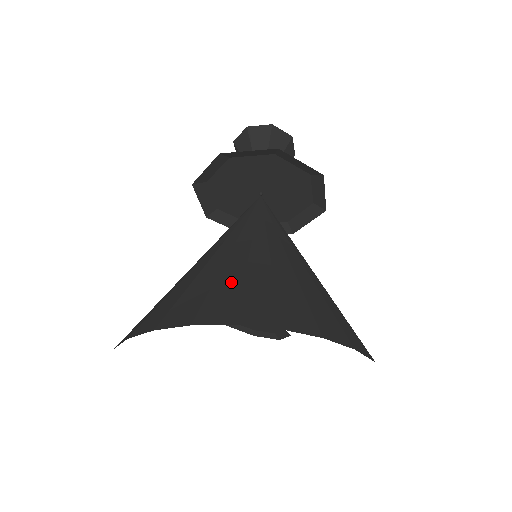
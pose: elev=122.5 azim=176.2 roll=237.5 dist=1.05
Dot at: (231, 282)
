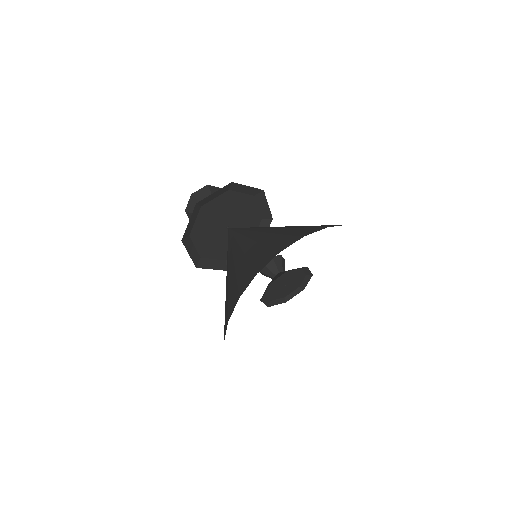
Dot at: (233, 284)
